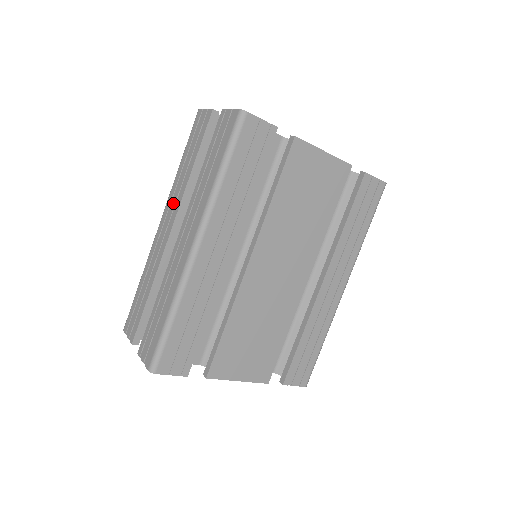
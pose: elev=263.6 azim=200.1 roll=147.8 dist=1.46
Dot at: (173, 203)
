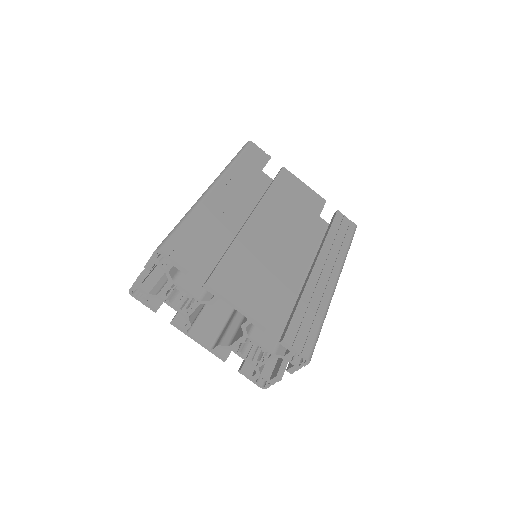
Dot at: occluded
